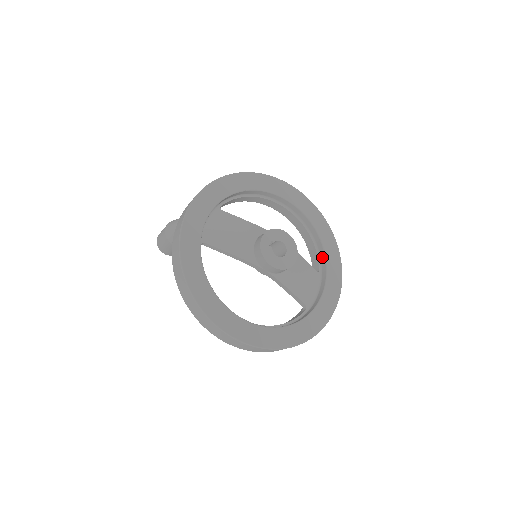
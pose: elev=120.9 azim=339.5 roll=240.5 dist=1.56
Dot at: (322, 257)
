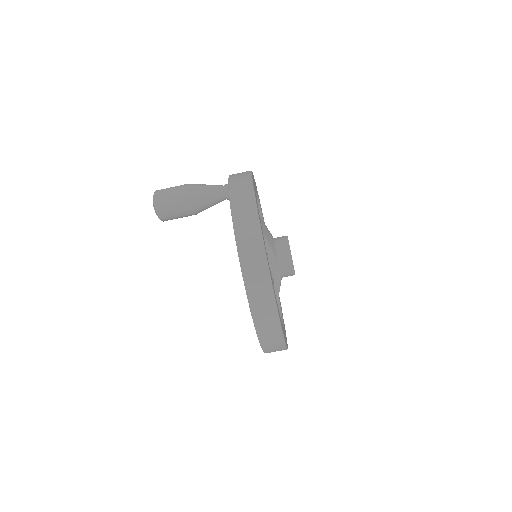
Dot at: occluded
